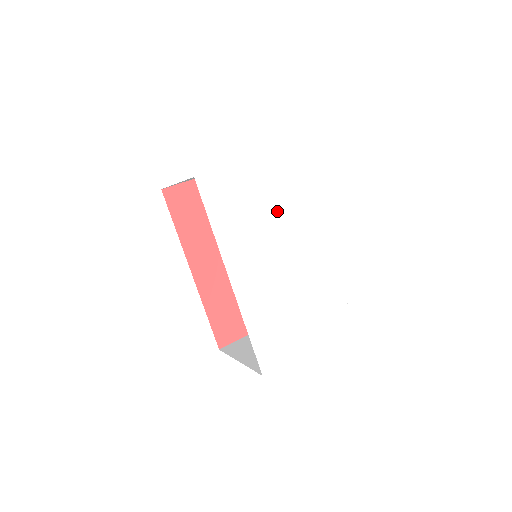
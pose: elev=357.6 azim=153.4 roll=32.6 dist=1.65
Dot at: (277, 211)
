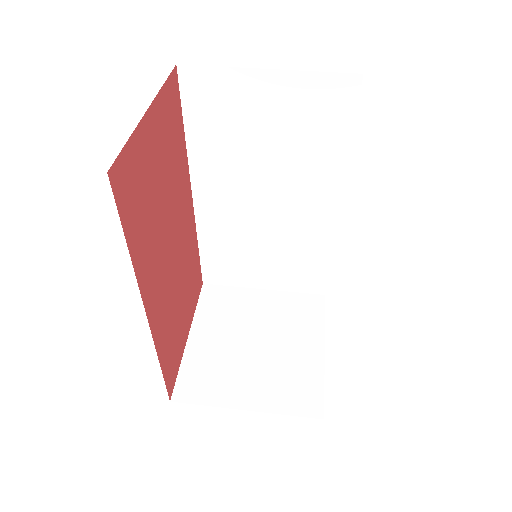
Dot at: occluded
